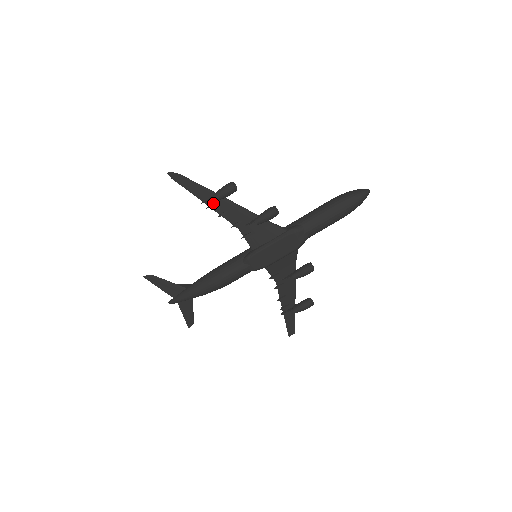
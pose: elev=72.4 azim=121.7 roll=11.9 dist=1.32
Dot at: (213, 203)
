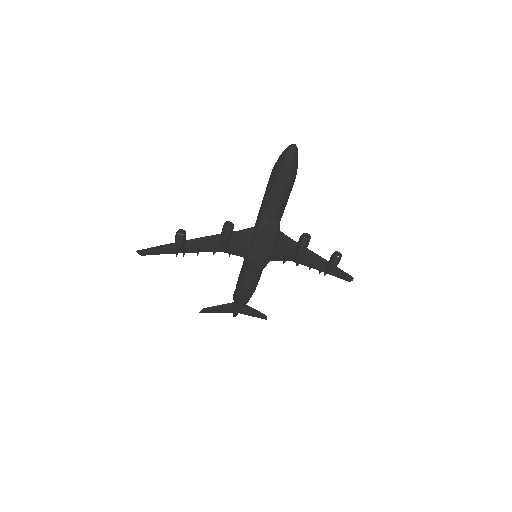
Dot at: (183, 250)
